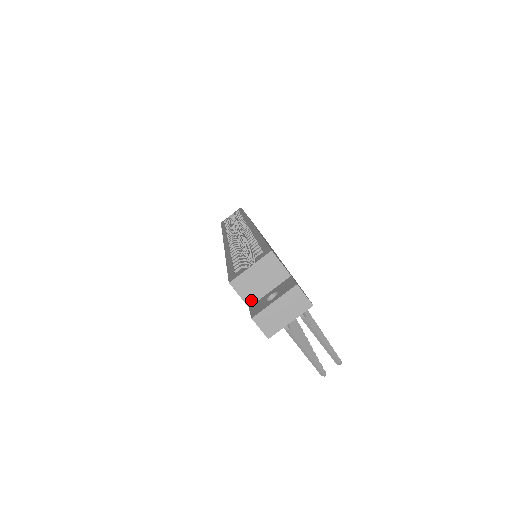
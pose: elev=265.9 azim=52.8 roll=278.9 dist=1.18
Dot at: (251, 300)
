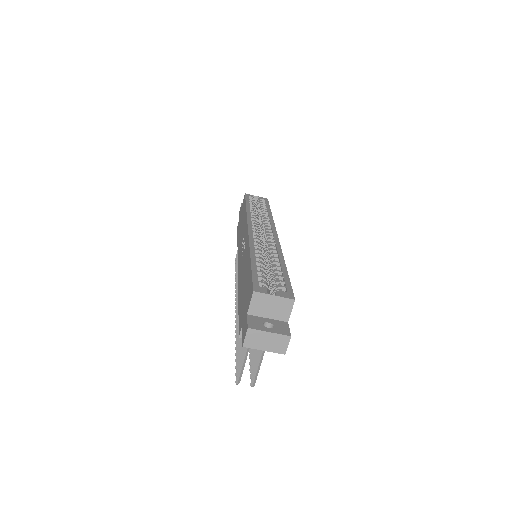
Dot at: (253, 312)
